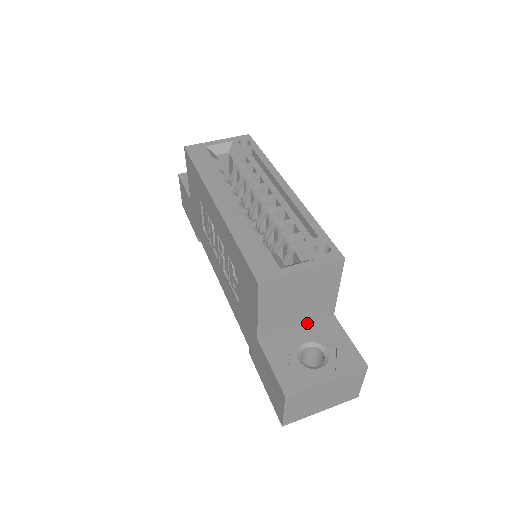
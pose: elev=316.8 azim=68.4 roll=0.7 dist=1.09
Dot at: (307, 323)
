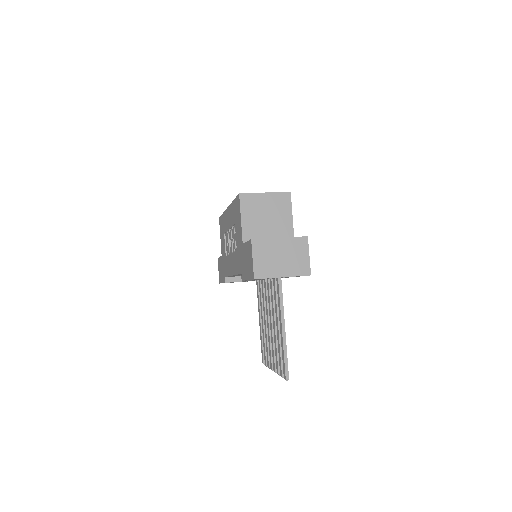
Dot at: occluded
